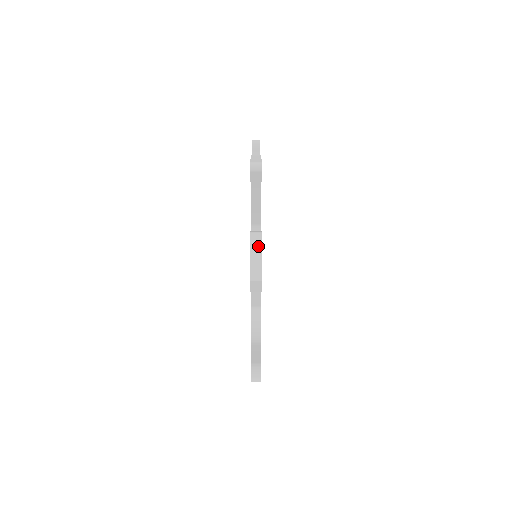
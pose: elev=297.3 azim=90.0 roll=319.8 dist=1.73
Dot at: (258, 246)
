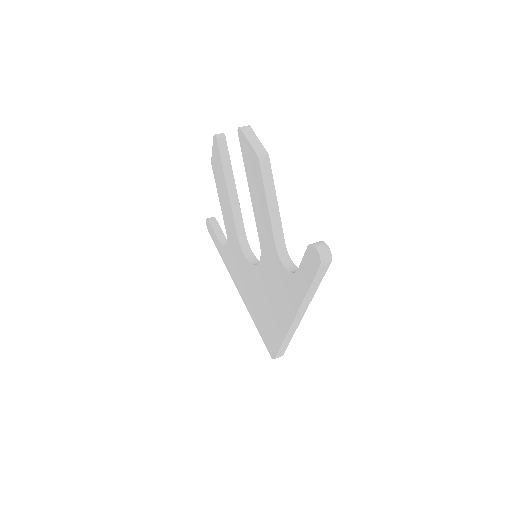
Dot at: (250, 132)
